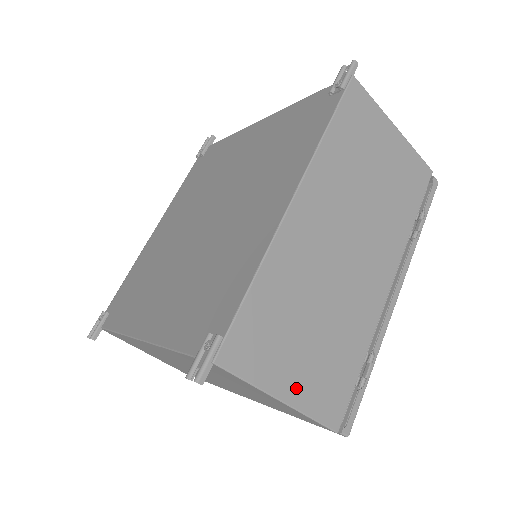
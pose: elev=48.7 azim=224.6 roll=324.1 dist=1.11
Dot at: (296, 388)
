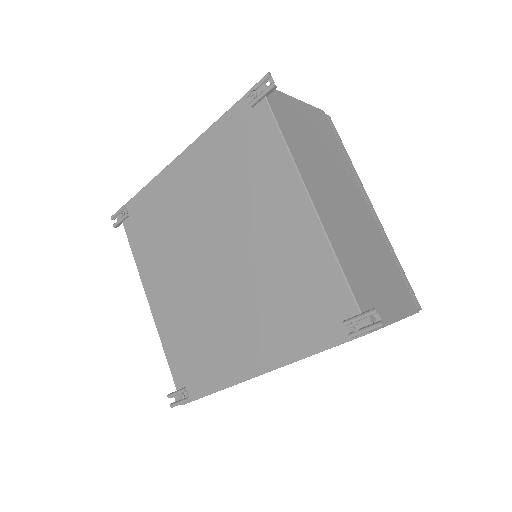
Dot at: occluded
